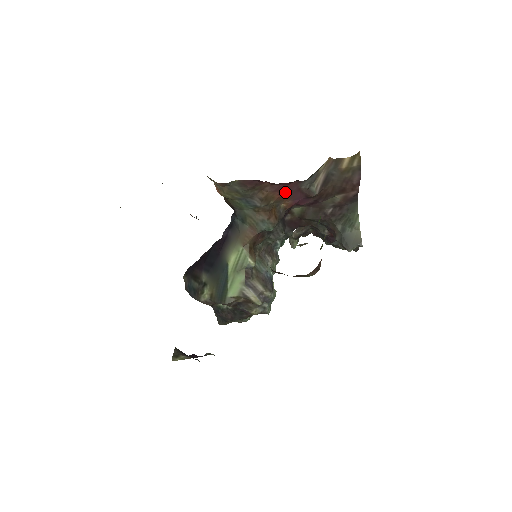
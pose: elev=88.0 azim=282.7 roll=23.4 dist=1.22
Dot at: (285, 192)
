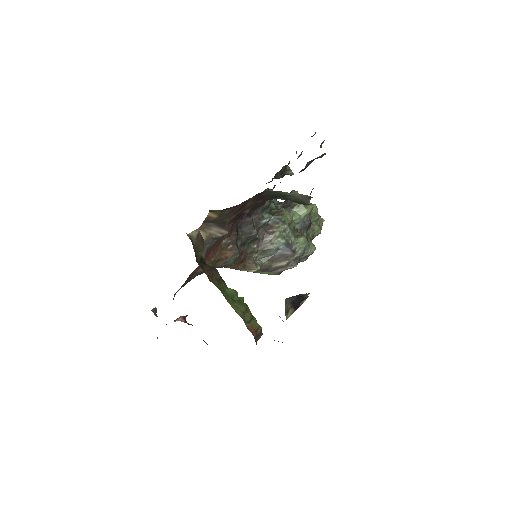
Dot at: (210, 253)
